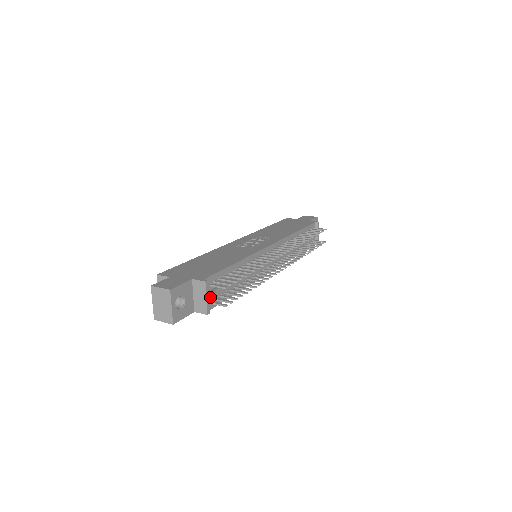
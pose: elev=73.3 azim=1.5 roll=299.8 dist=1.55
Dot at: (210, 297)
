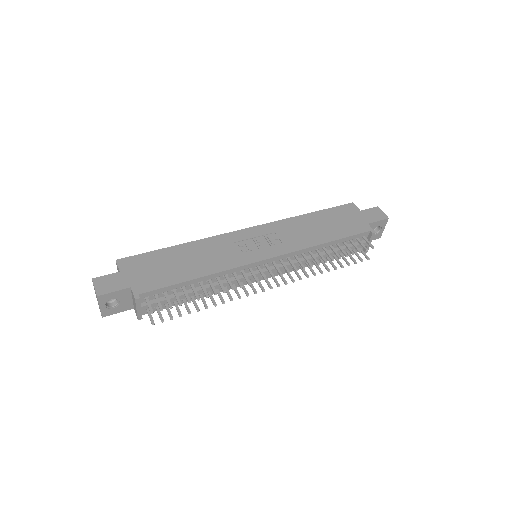
Dot at: (143, 309)
